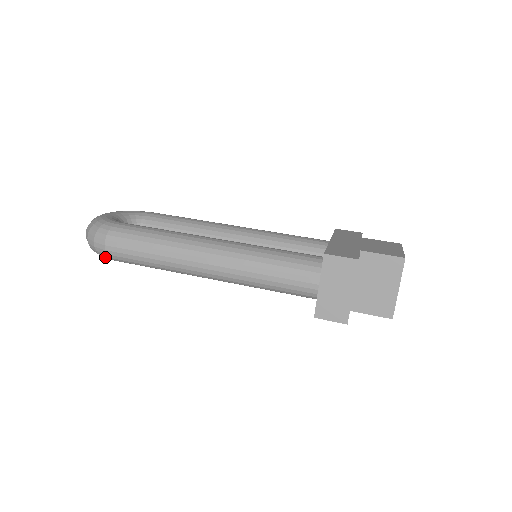
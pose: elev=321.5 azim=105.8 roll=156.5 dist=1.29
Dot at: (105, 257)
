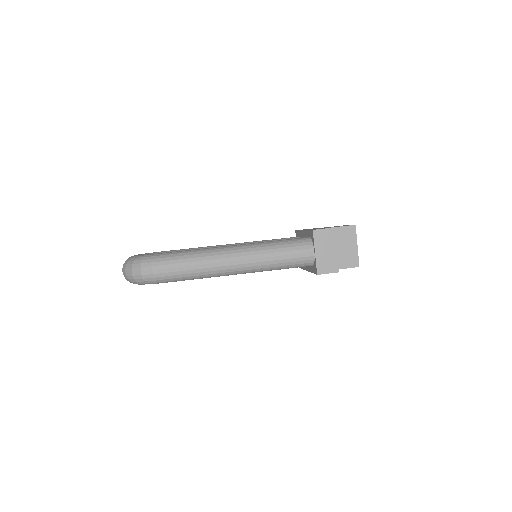
Dot at: (150, 282)
